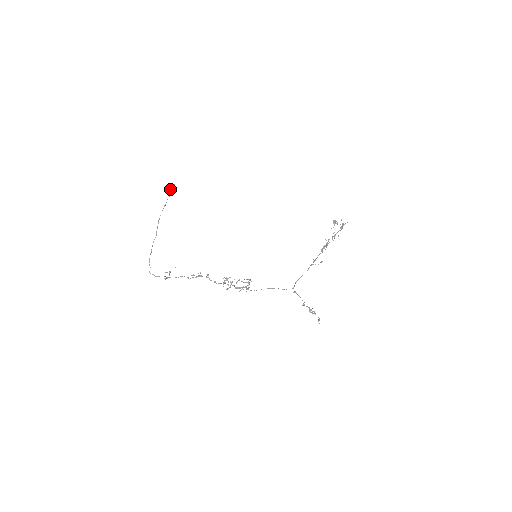
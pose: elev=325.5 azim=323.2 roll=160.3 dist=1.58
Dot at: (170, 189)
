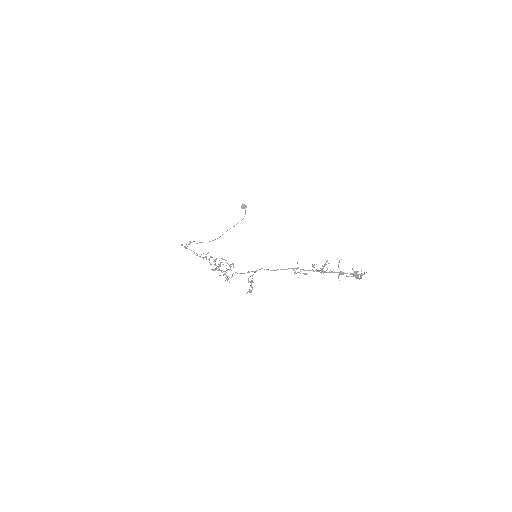
Dot at: (242, 207)
